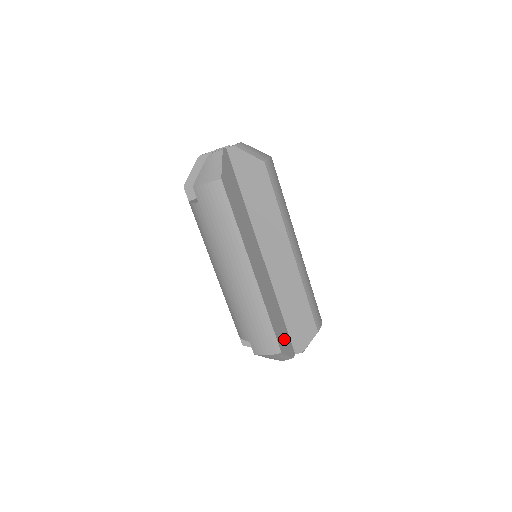
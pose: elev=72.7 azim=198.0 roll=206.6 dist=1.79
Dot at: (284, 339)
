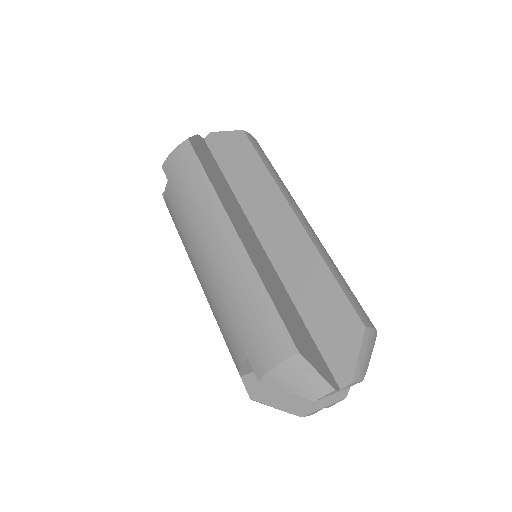
Dot at: (307, 347)
